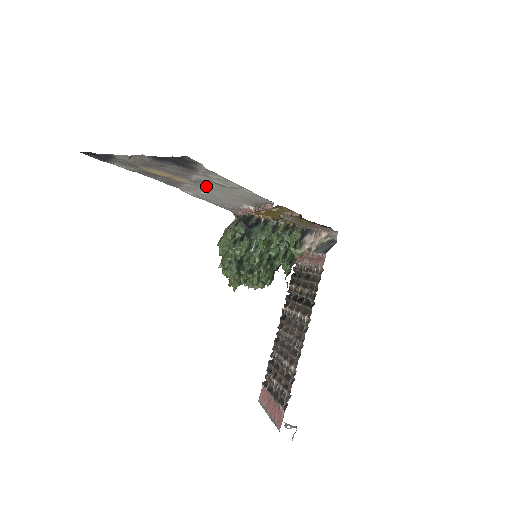
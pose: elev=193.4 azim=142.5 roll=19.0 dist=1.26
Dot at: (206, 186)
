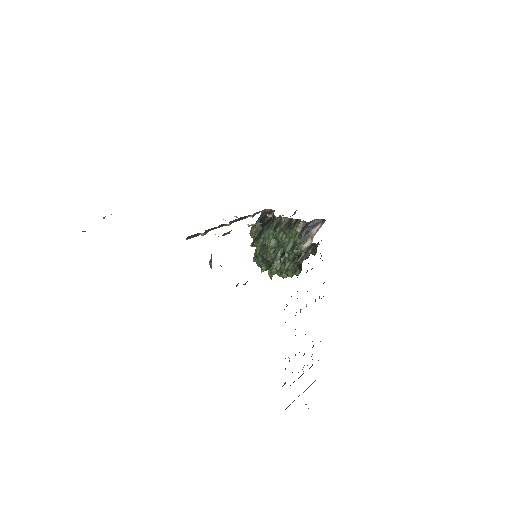
Dot at: occluded
